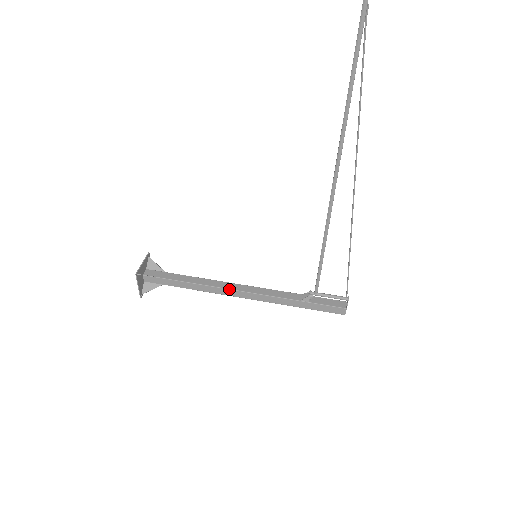
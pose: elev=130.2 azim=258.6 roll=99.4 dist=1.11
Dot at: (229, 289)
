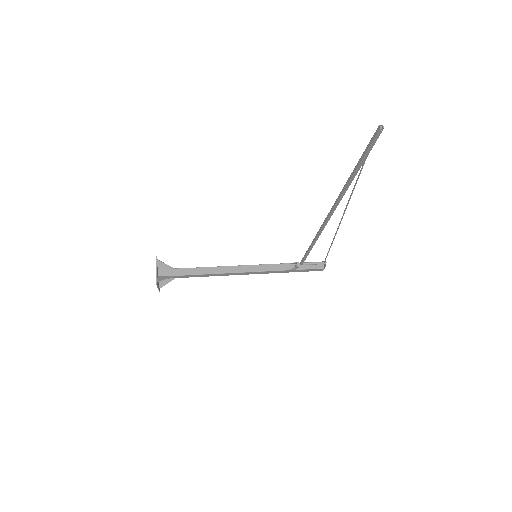
Dot at: (233, 273)
